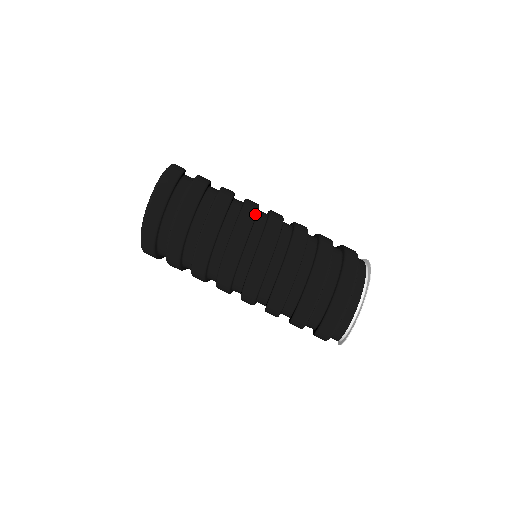
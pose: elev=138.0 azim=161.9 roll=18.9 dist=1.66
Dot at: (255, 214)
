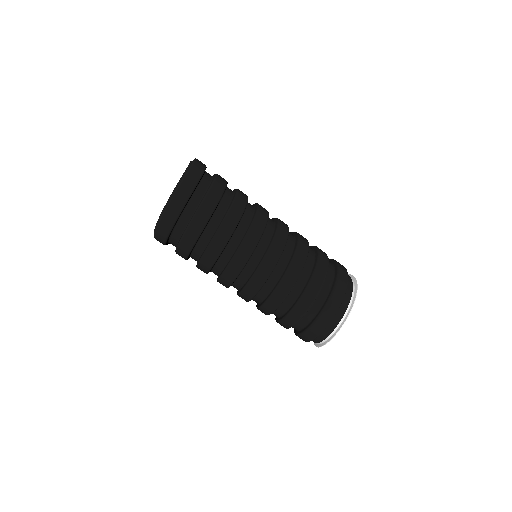
Dot at: (268, 214)
